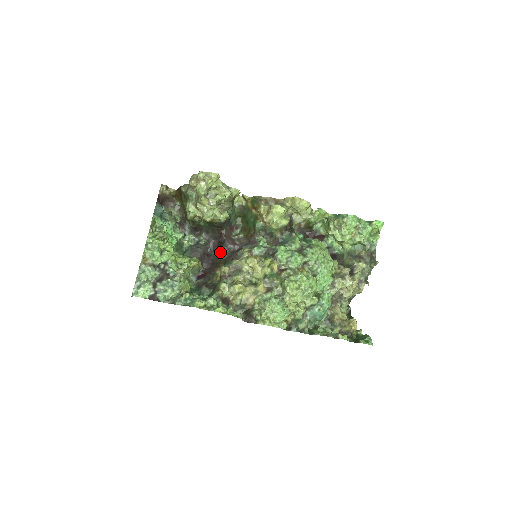
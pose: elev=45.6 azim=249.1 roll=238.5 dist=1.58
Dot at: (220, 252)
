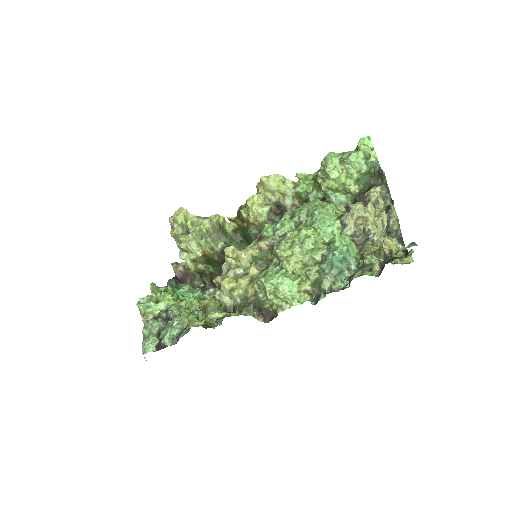
Dot at: occluded
